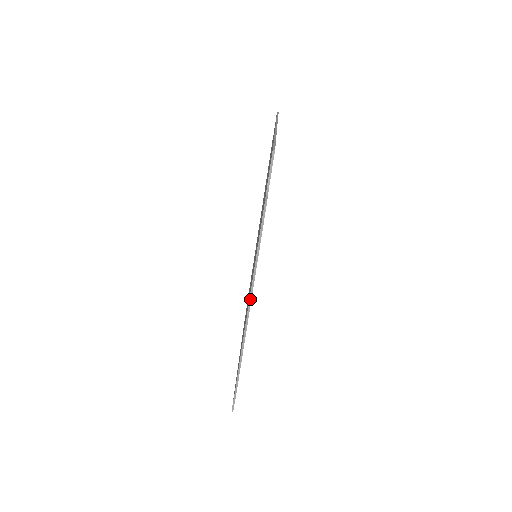
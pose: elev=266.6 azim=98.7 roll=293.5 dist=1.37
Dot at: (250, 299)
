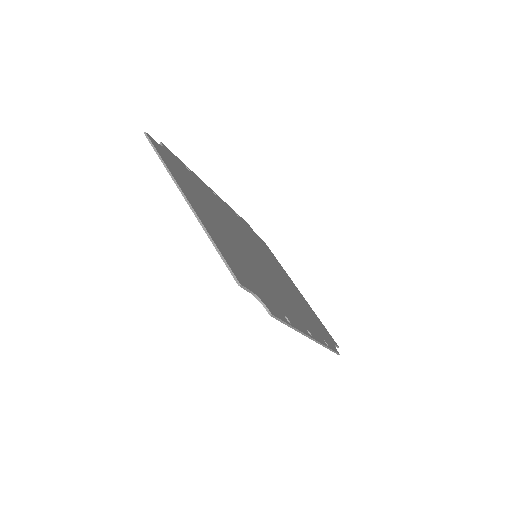
Dot at: (308, 337)
